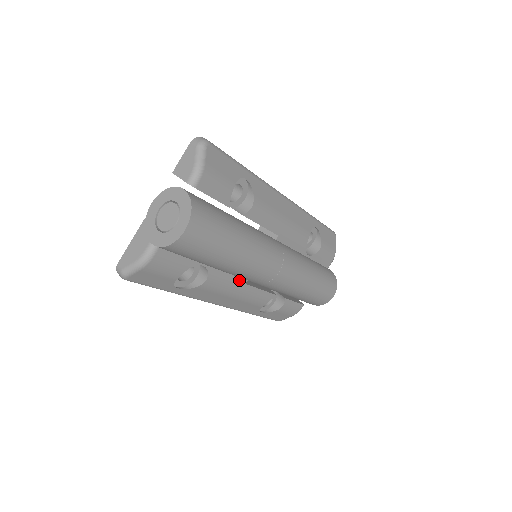
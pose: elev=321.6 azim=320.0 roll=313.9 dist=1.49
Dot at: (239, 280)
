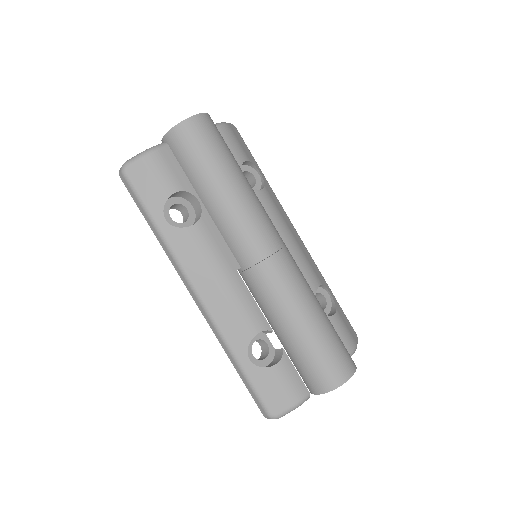
Dot at: (231, 258)
